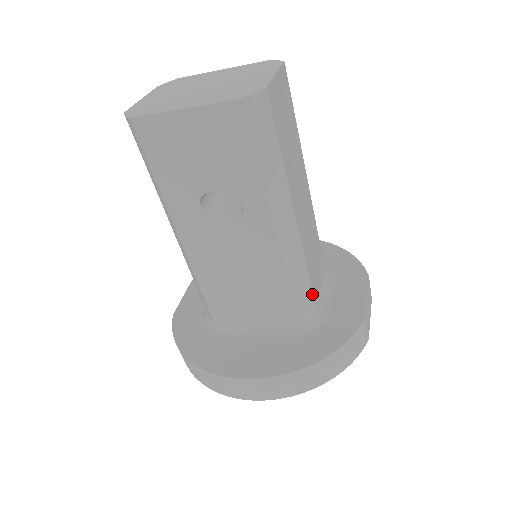
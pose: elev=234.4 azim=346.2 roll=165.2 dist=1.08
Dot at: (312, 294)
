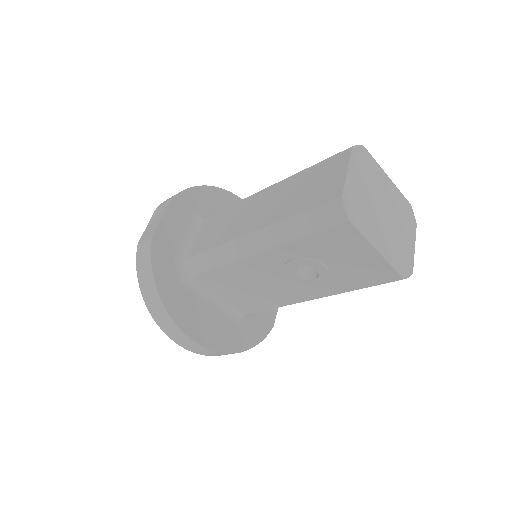
Dot at: occluded
